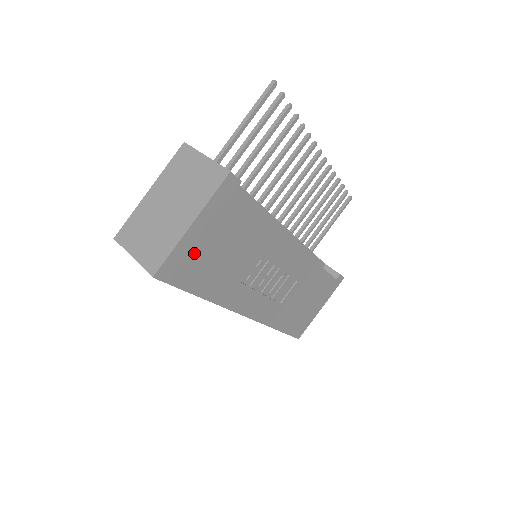
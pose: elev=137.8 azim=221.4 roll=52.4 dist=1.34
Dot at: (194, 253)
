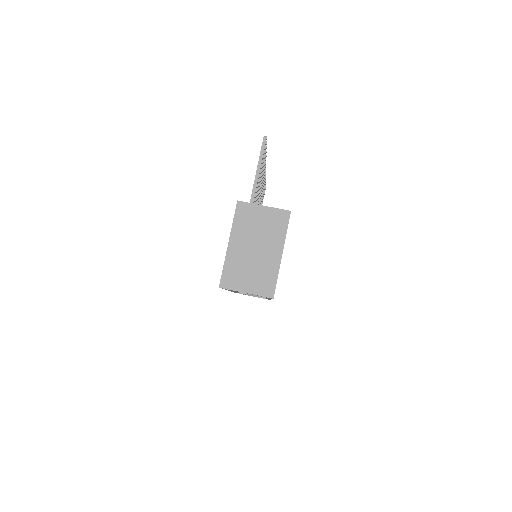
Dot at: occluded
